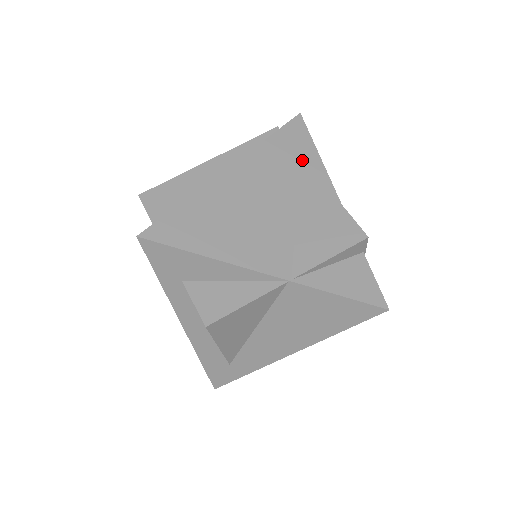
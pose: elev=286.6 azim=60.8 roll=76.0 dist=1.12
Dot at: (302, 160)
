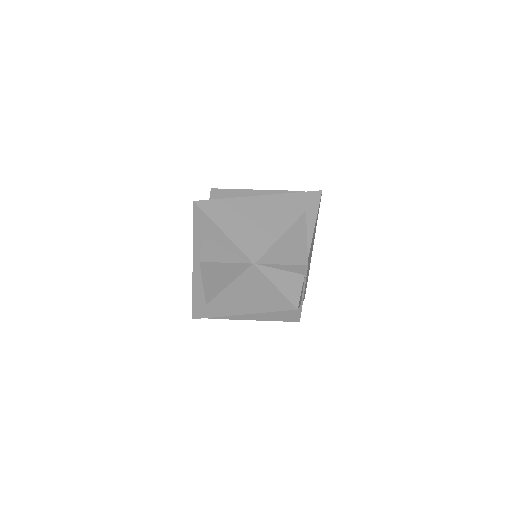
Dot at: (304, 213)
